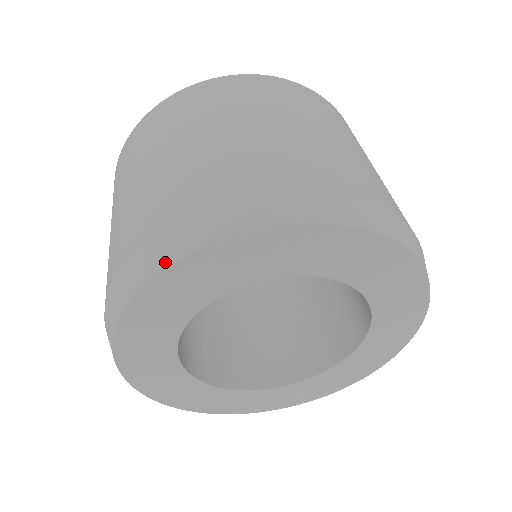
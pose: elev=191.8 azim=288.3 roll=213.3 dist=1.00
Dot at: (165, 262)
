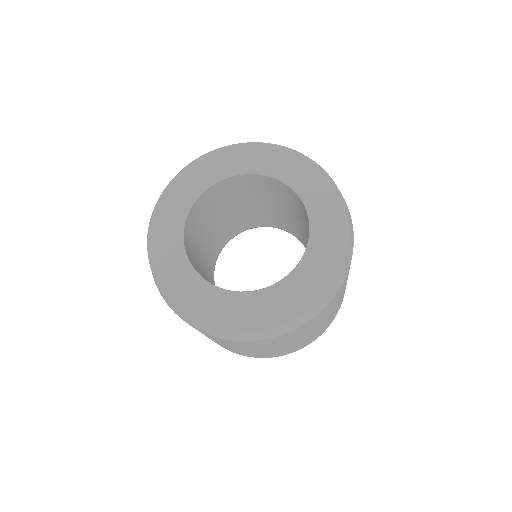
Dot at: (172, 180)
